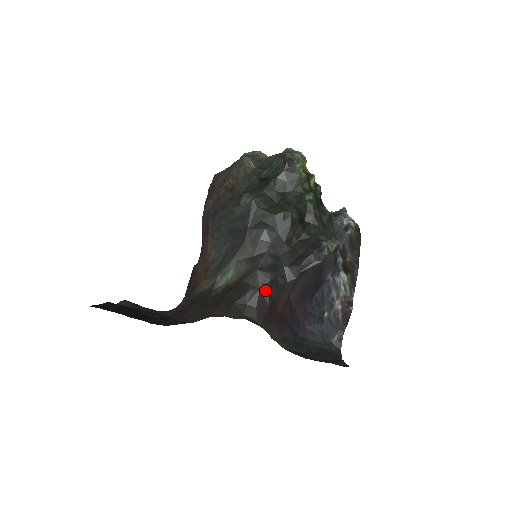
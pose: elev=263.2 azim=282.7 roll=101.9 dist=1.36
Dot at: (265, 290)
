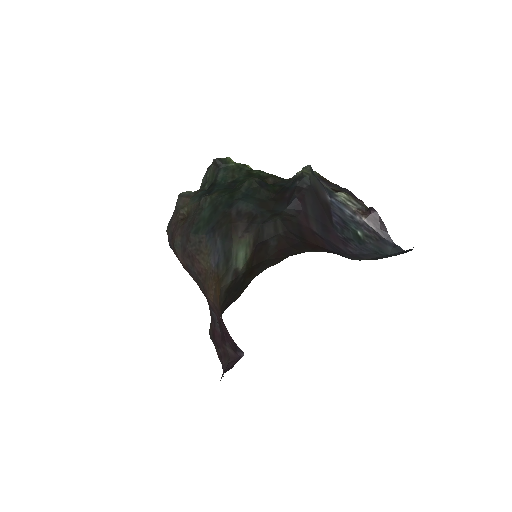
Dot at: (284, 232)
